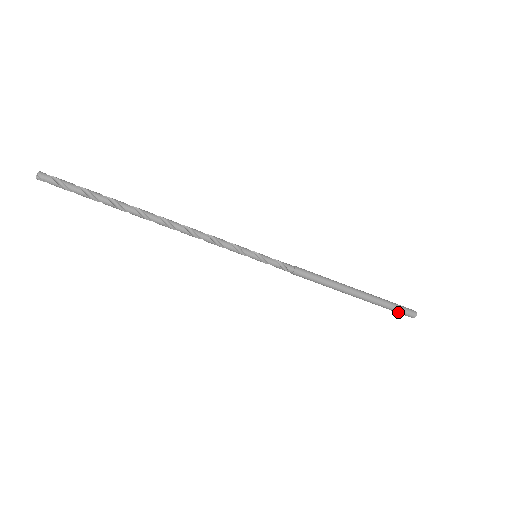
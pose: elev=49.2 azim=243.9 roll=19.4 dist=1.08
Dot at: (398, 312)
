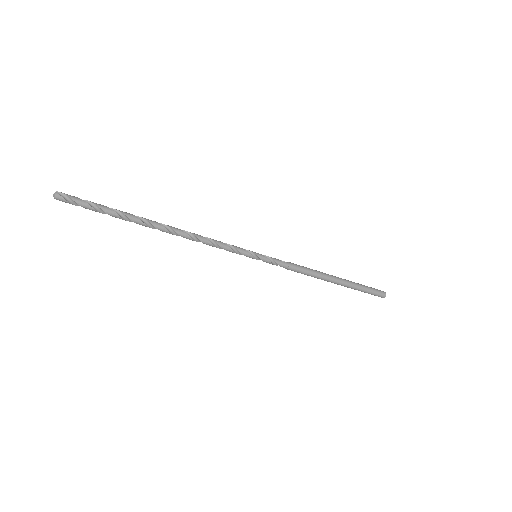
Dot at: (369, 293)
